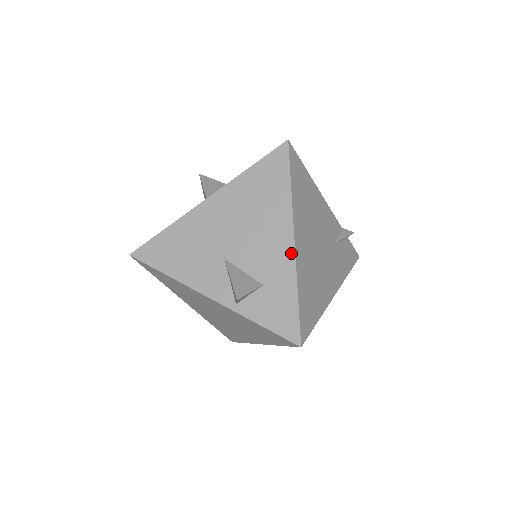
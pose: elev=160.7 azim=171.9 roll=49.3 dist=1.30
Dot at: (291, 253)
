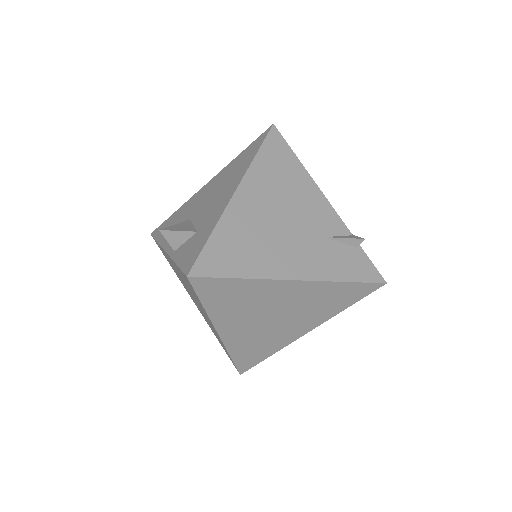
Dot at: (227, 201)
